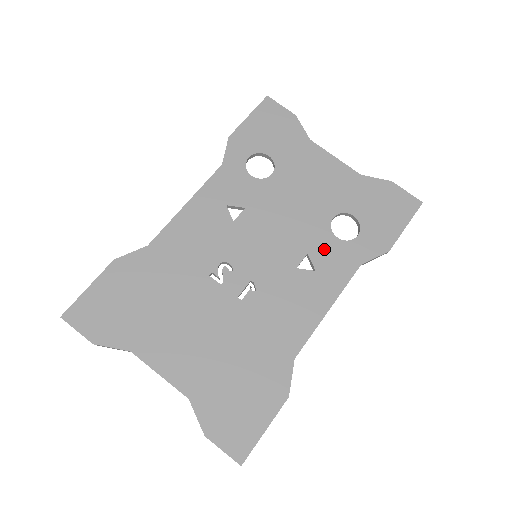
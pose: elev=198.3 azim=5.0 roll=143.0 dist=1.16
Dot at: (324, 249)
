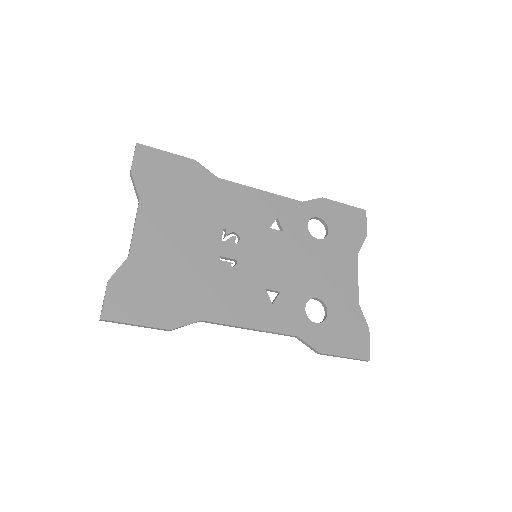
Dot at: (291, 302)
